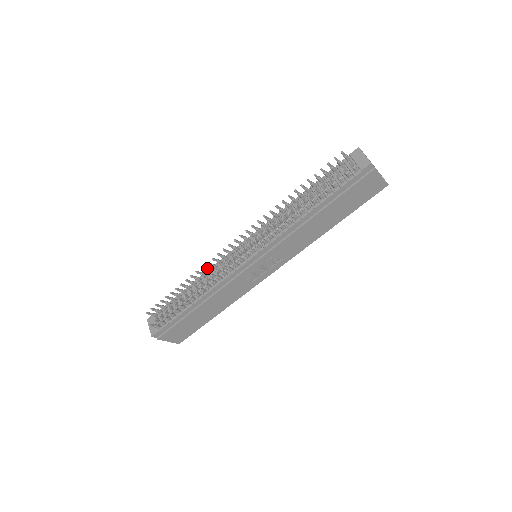
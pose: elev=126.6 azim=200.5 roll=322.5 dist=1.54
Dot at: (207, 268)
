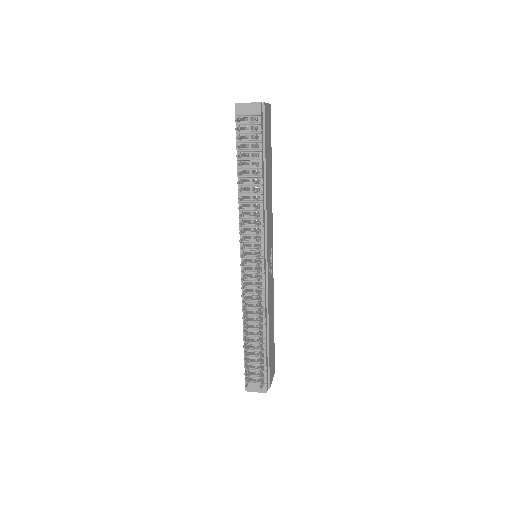
Dot at: (244, 307)
